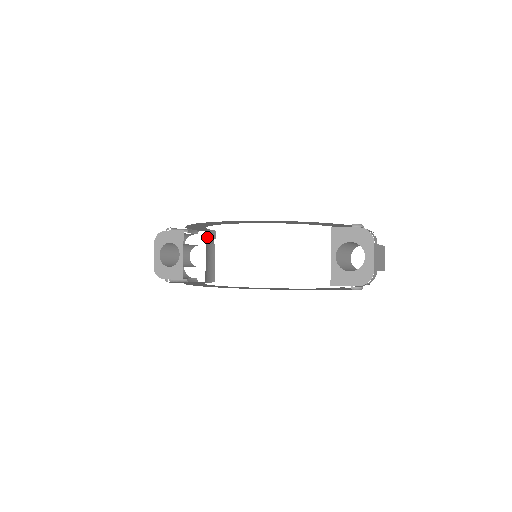
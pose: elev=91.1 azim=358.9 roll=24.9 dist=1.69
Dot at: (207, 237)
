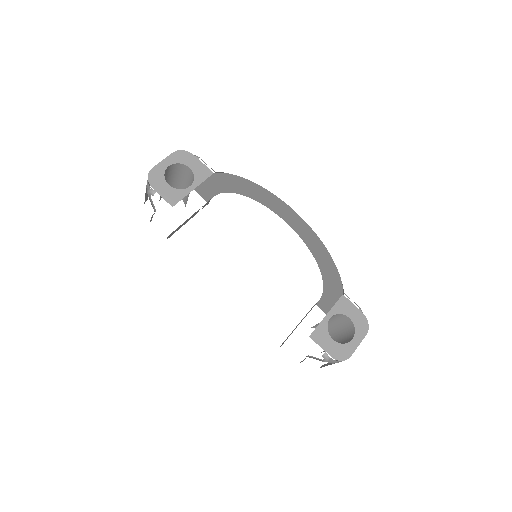
Dot at: occluded
